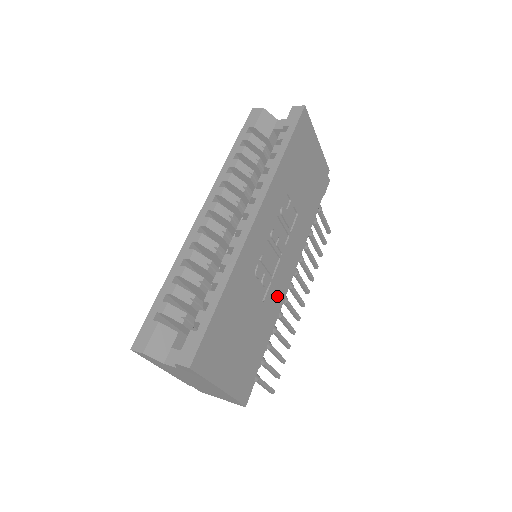
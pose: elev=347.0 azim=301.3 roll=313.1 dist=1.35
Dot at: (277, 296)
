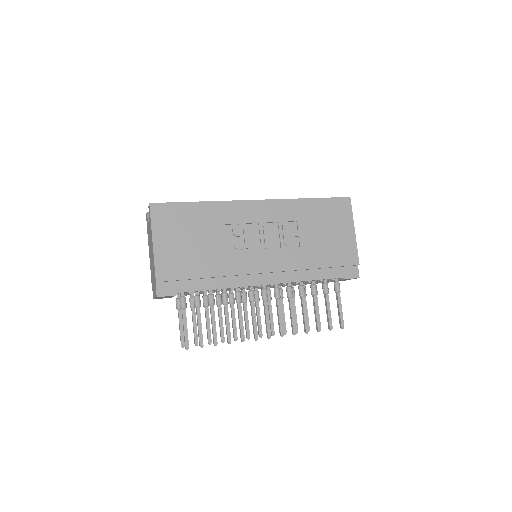
Dot at: (240, 267)
